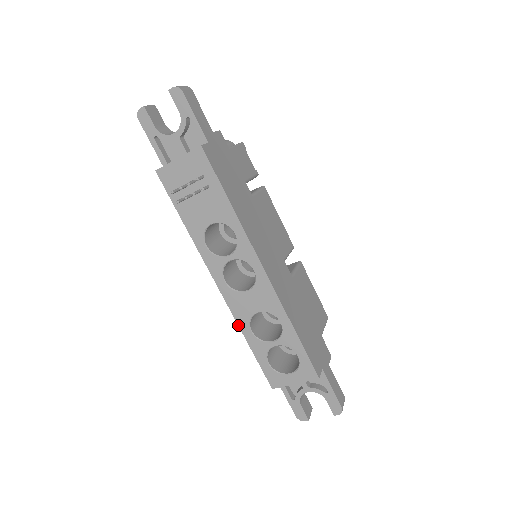
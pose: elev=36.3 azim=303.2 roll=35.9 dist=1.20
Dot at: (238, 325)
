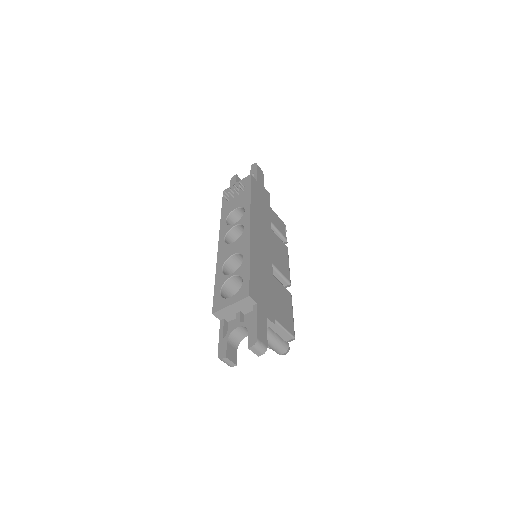
Dot at: (216, 266)
